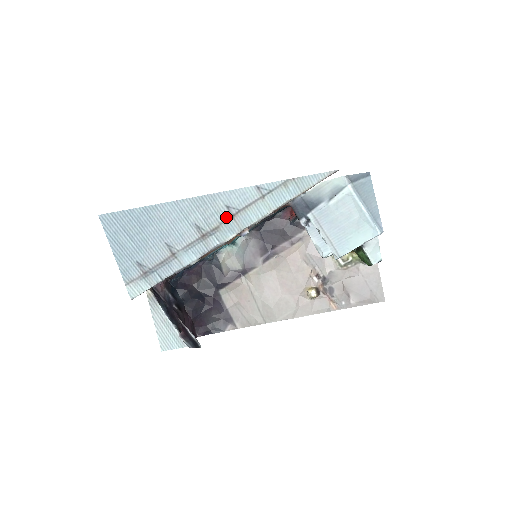
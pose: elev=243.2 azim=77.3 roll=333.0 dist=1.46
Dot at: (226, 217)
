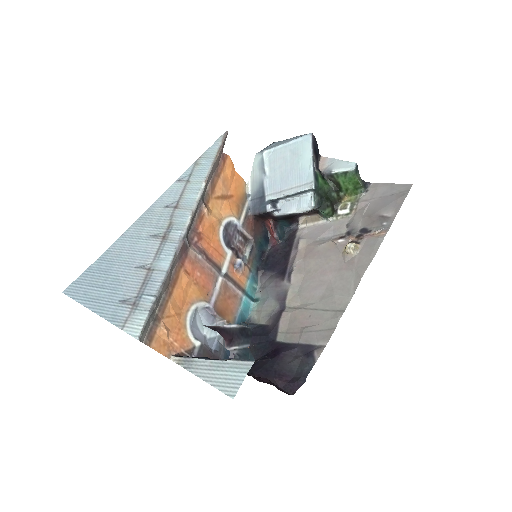
Dot at: (171, 213)
